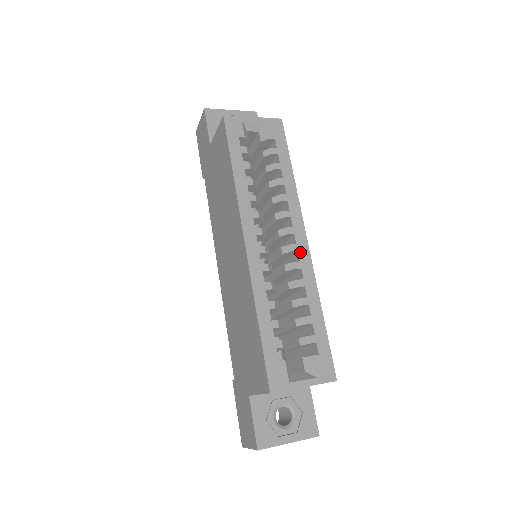
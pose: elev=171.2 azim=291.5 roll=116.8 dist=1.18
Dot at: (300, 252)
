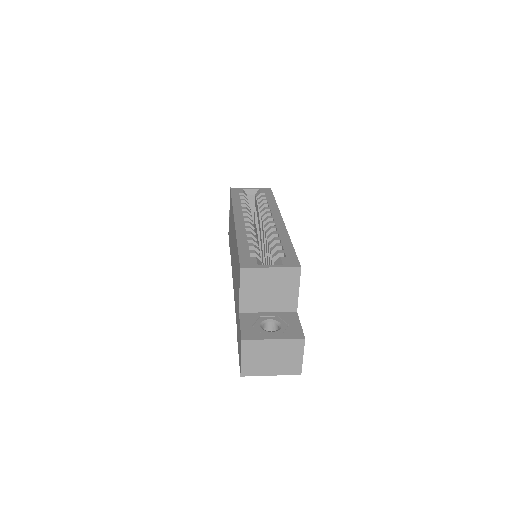
Dot at: (276, 223)
